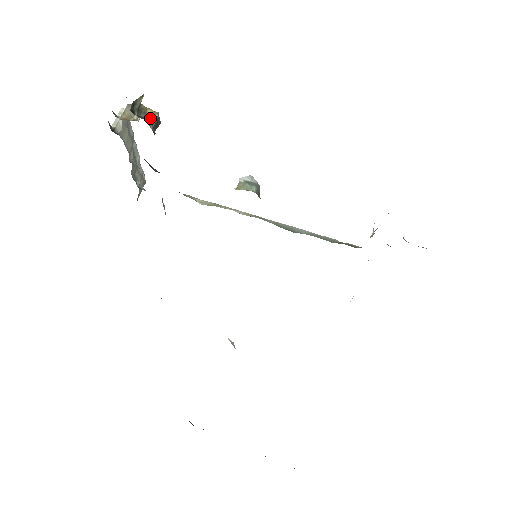
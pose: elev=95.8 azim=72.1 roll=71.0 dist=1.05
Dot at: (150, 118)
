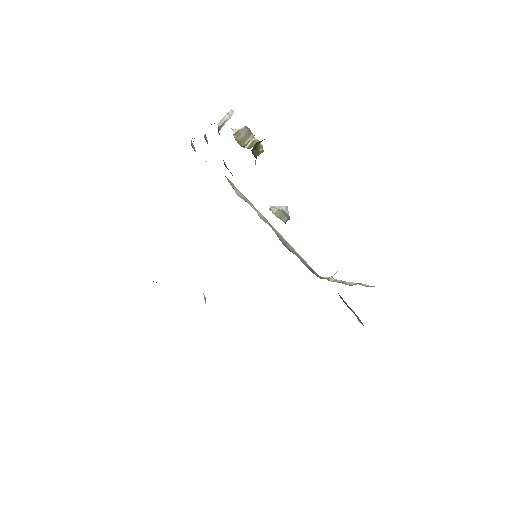
Dot at: (258, 154)
